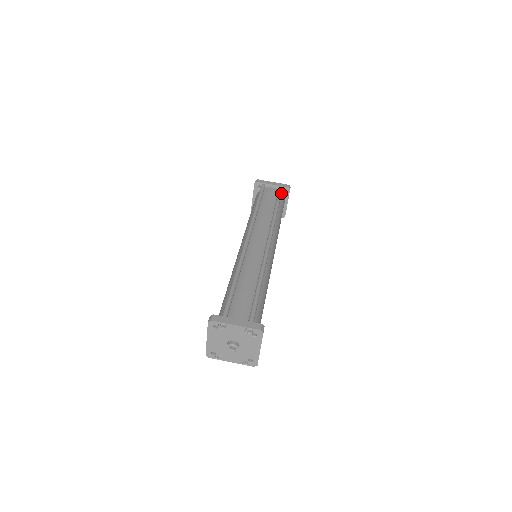
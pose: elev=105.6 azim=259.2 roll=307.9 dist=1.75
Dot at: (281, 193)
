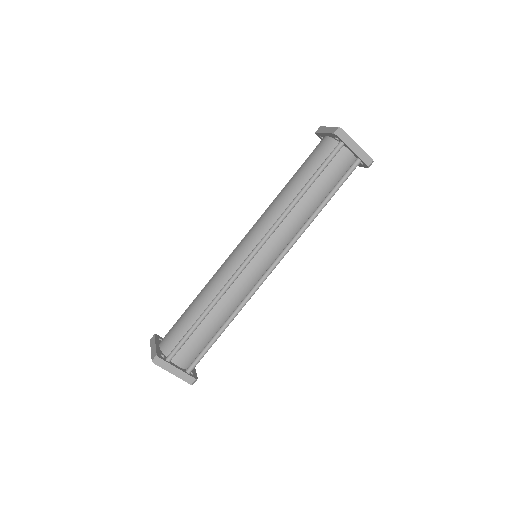
Dot at: (351, 173)
